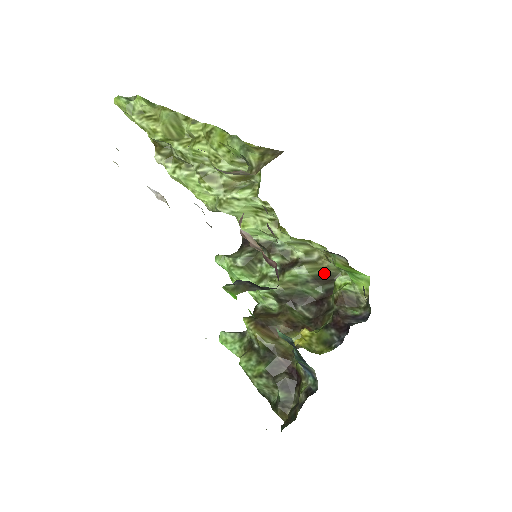
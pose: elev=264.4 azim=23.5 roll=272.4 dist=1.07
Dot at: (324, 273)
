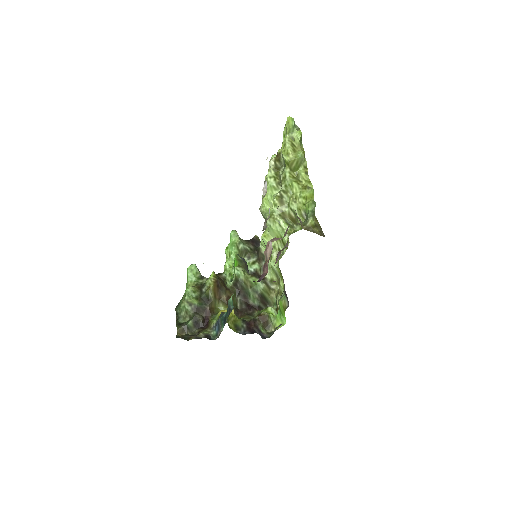
Dot at: (267, 298)
